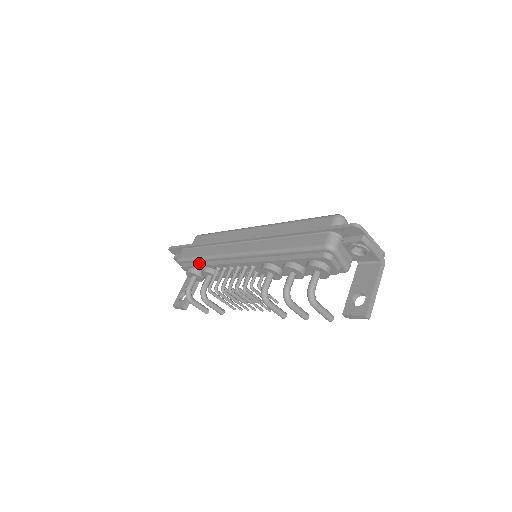
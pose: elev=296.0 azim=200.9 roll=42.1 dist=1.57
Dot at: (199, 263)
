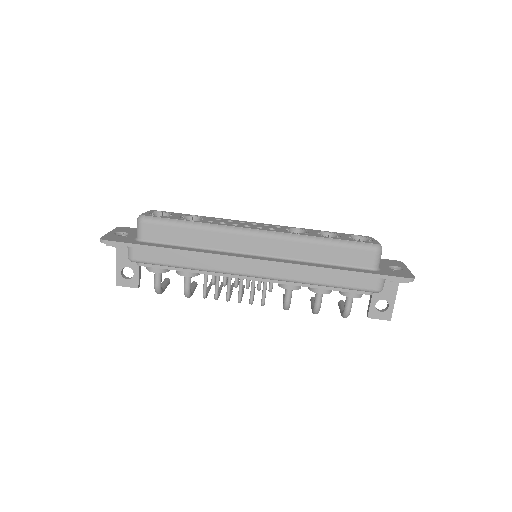
Dot at: (176, 267)
